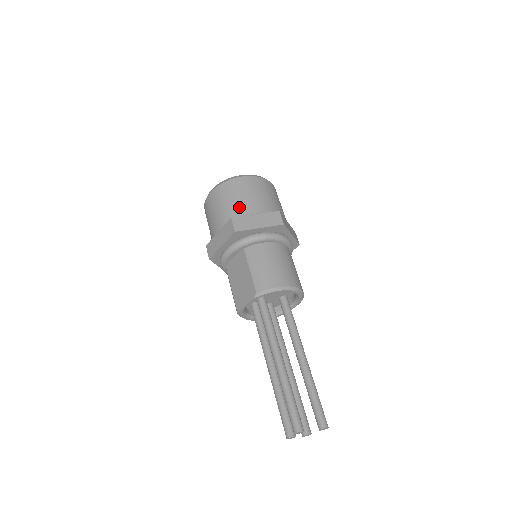
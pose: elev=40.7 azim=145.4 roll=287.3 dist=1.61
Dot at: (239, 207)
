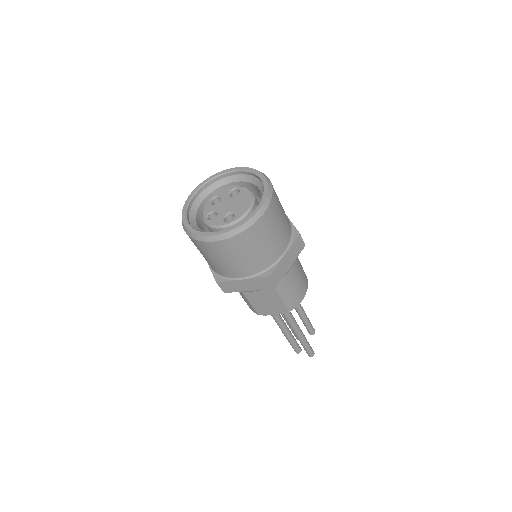
Dot at: (268, 255)
